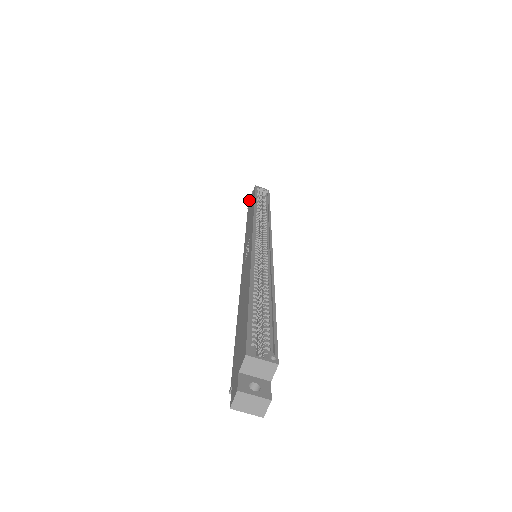
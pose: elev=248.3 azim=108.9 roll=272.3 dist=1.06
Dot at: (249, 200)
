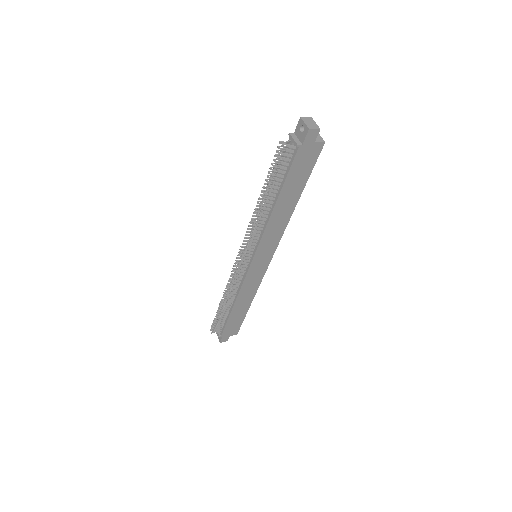
Dot at: occluded
